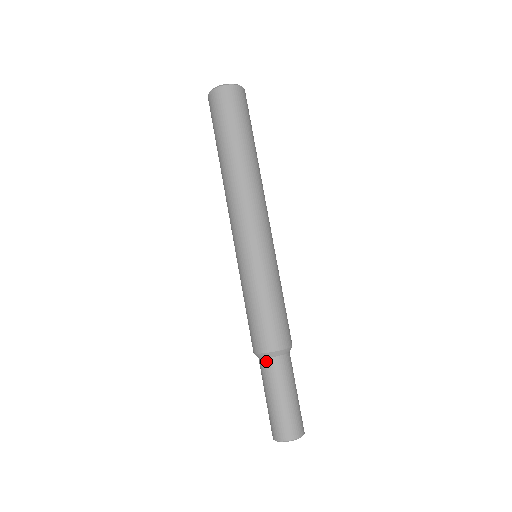
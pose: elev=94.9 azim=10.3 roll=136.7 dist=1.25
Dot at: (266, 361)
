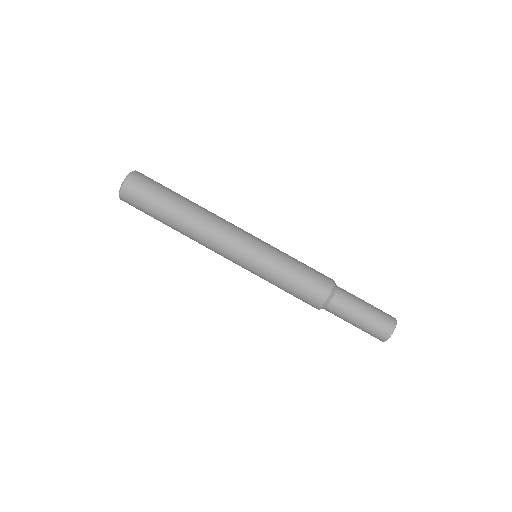
Dot at: (328, 309)
